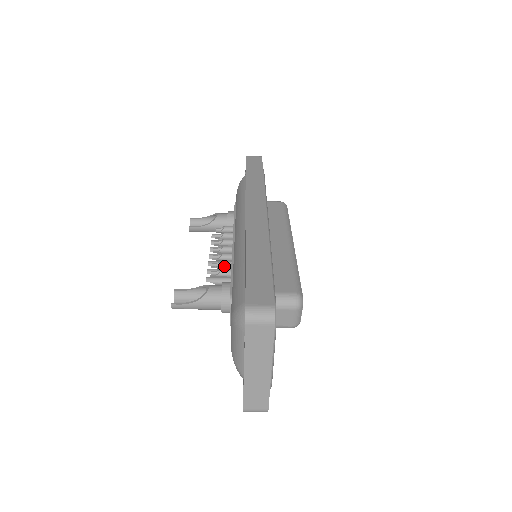
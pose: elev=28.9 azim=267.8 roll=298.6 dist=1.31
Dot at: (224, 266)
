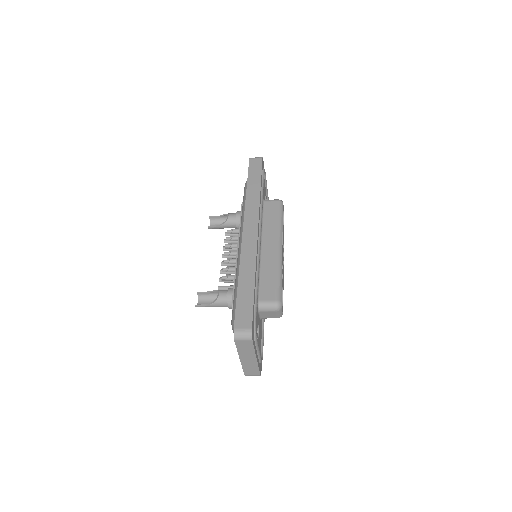
Dot at: (231, 271)
